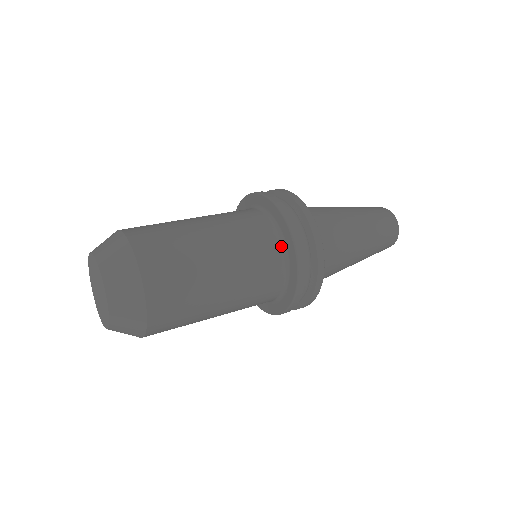
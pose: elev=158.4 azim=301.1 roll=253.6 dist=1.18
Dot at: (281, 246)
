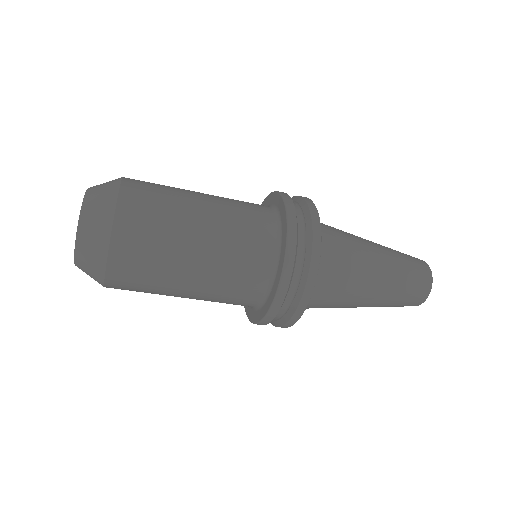
Dot at: (272, 210)
